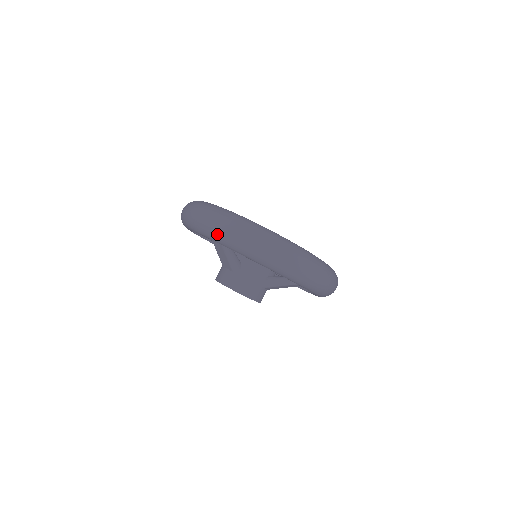
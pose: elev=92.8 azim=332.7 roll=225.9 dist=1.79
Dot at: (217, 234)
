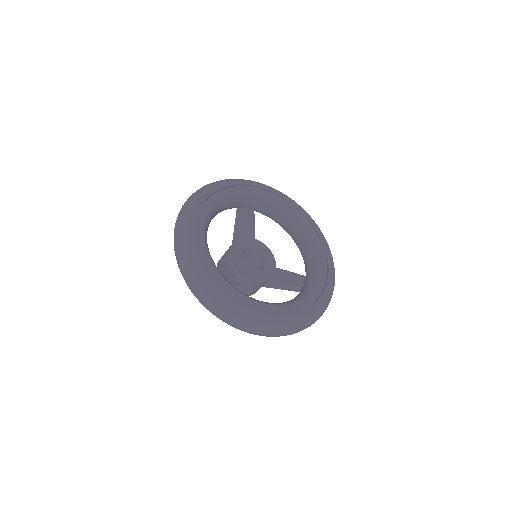
Dot at: occluded
